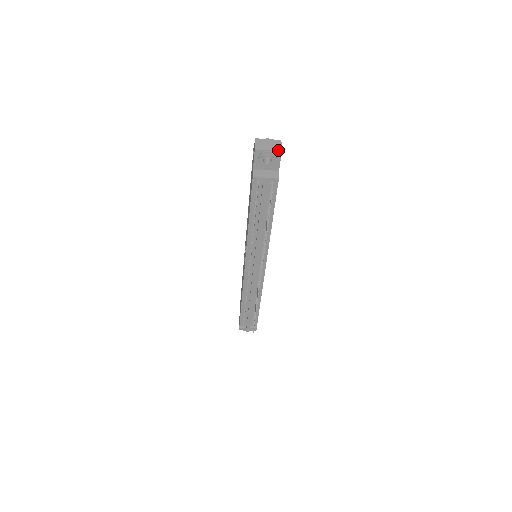
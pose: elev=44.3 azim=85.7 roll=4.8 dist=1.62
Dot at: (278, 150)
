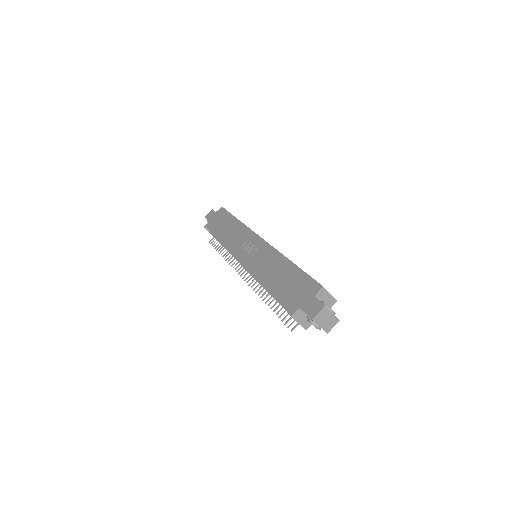
Dot at: (326, 331)
